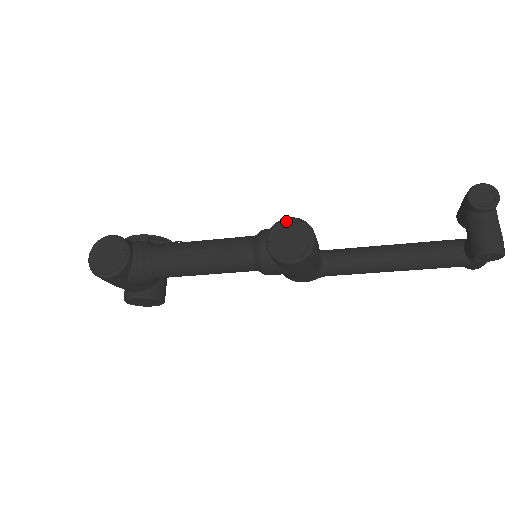
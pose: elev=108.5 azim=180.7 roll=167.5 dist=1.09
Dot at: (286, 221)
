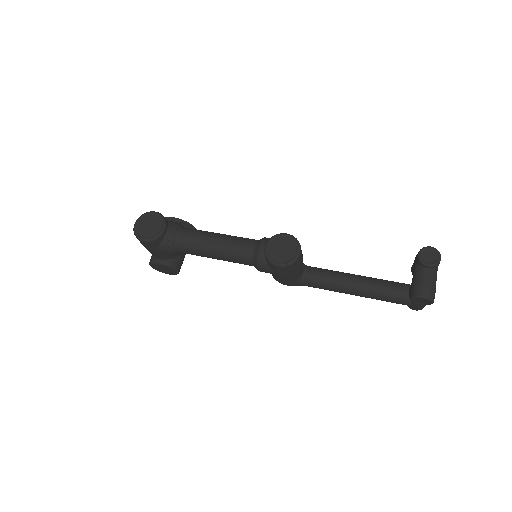
Dot at: (283, 235)
